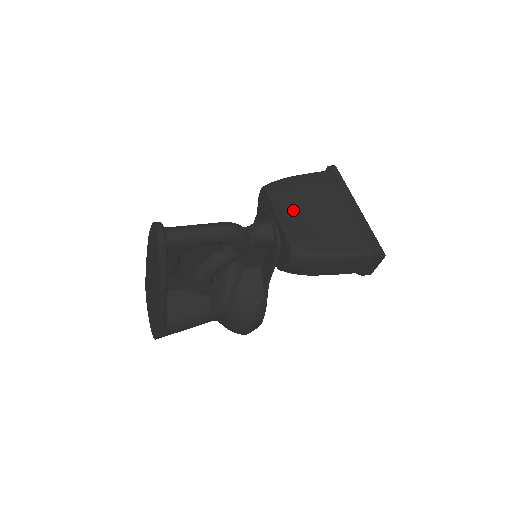
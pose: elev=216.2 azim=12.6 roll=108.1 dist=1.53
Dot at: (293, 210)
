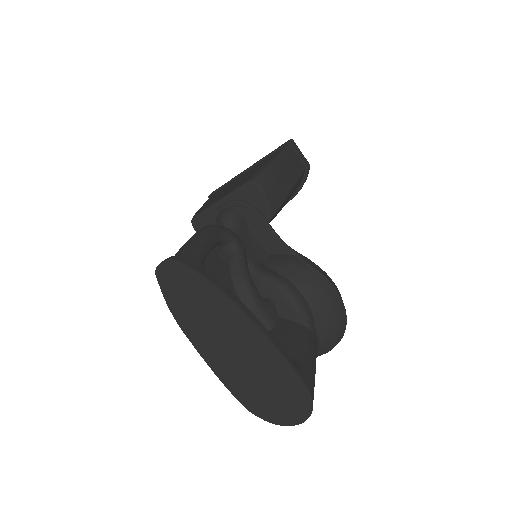
Dot at: (222, 195)
